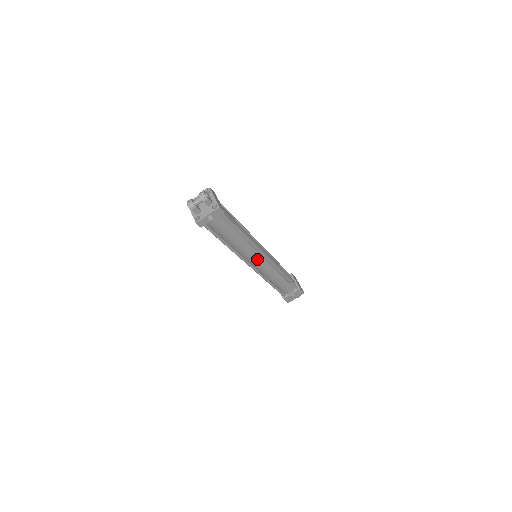
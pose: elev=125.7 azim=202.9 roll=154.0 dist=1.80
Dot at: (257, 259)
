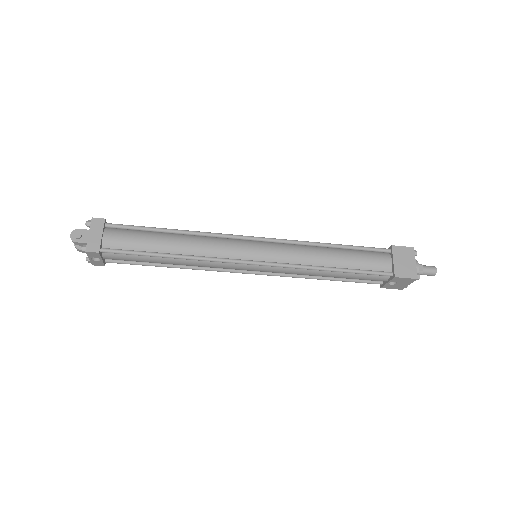
Dot at: (242, 267)
